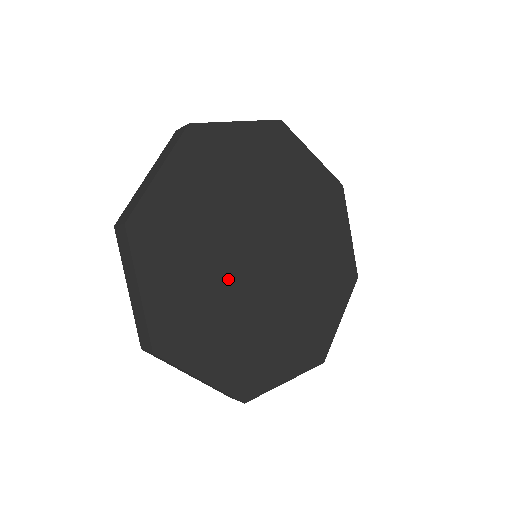
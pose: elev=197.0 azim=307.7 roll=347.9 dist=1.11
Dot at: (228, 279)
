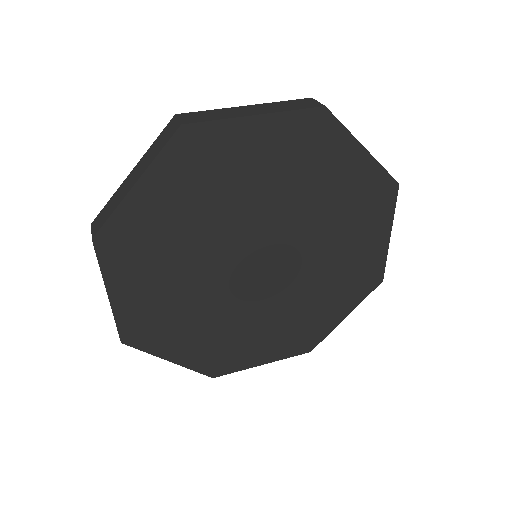
Dot at: (211, 285)
